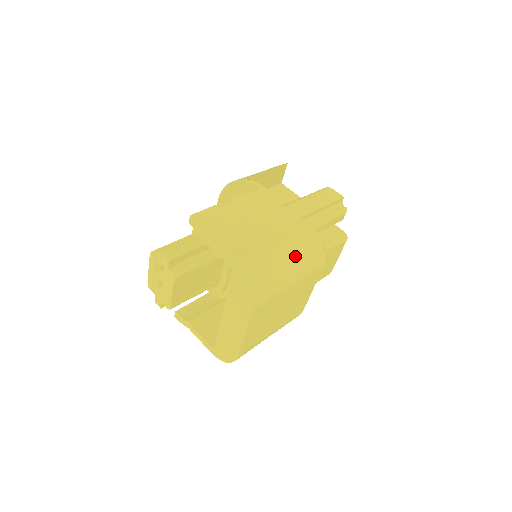
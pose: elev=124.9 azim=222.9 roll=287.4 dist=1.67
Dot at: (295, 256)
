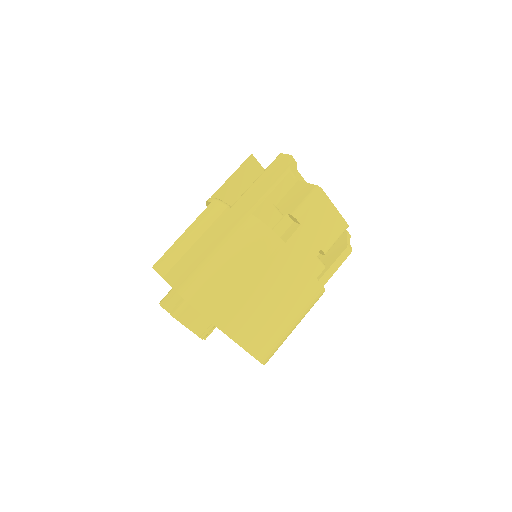
Dot at: (233, 253)
